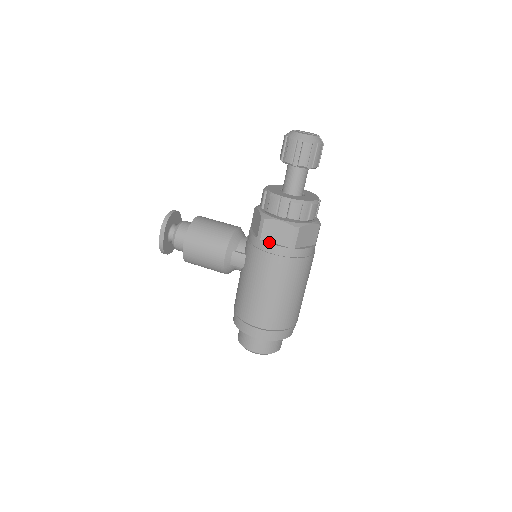
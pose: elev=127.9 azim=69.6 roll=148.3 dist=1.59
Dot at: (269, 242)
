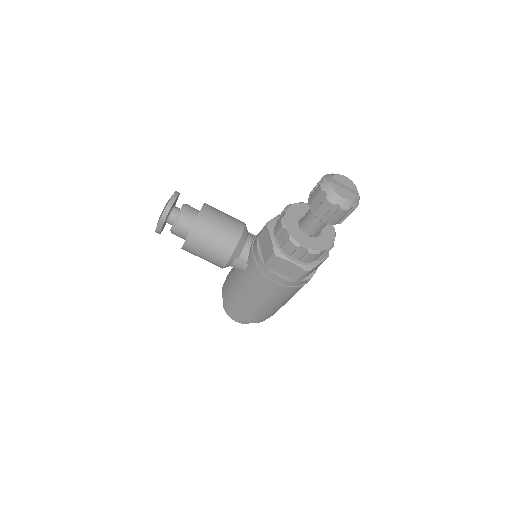
Dot at: (276, 273)
